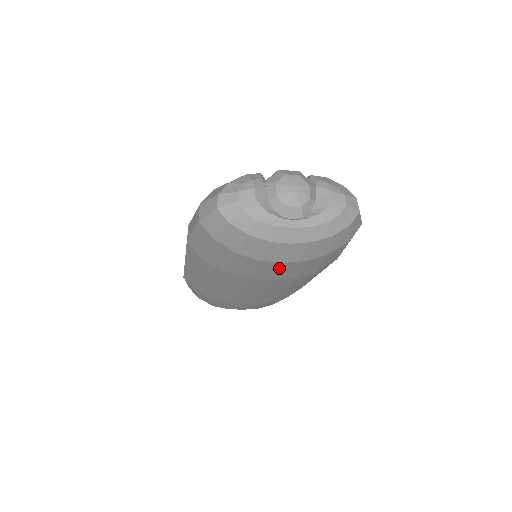
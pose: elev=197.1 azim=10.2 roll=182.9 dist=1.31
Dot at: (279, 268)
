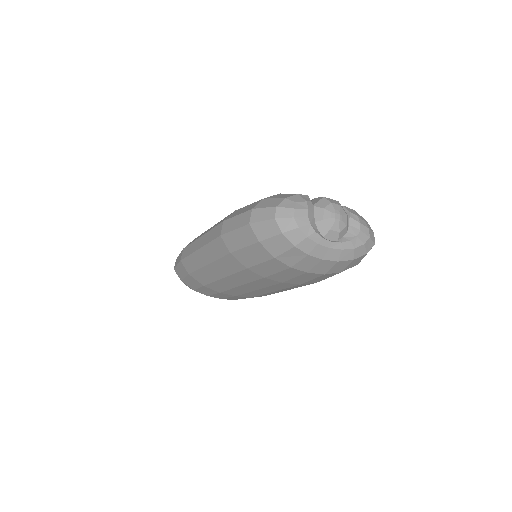
Dot at: (299, 275)
